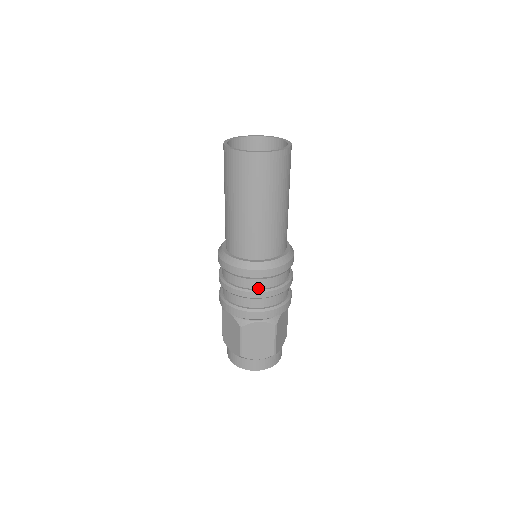
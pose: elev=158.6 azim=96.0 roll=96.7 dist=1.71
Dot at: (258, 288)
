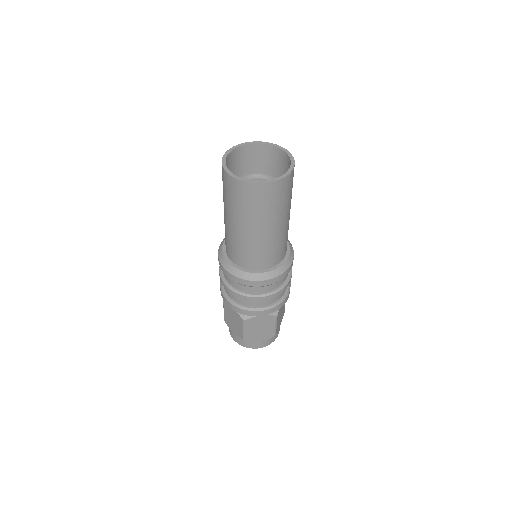
Dot at: (261, 292)
